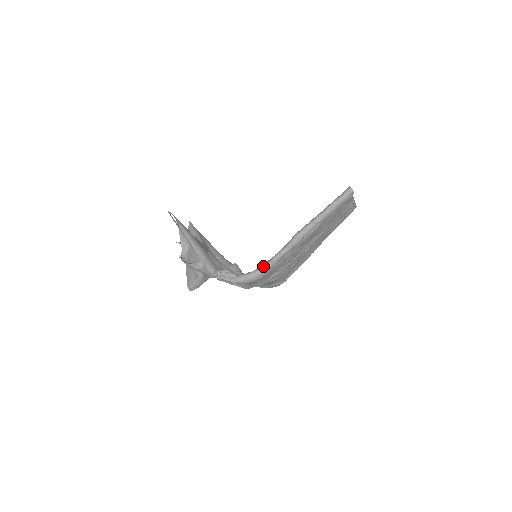
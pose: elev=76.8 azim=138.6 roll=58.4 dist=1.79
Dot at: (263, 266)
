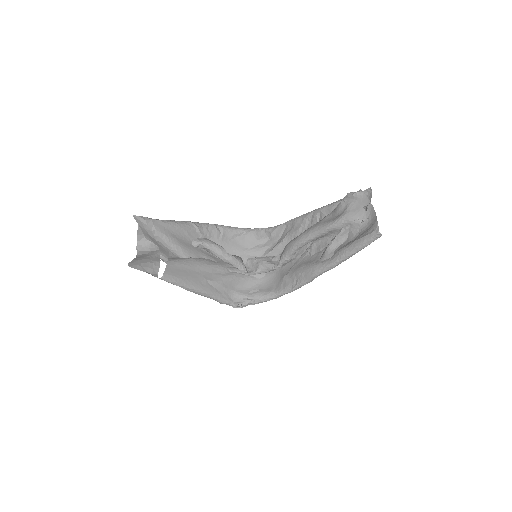
Dot at: (282, 295)
